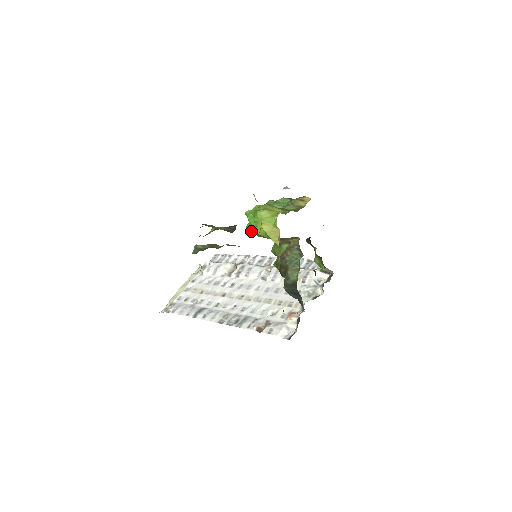
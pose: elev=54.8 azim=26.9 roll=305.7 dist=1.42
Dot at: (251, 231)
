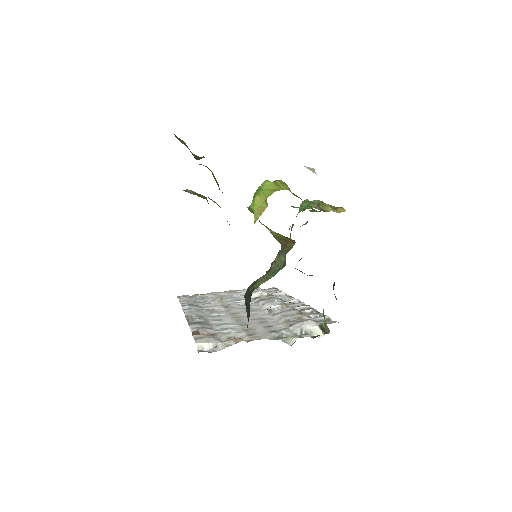
Dot at: occluded
